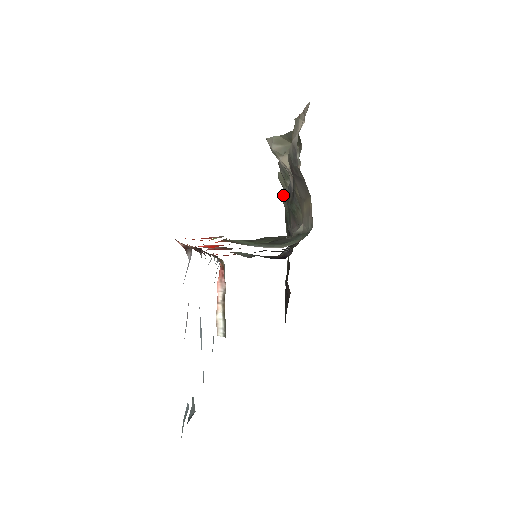
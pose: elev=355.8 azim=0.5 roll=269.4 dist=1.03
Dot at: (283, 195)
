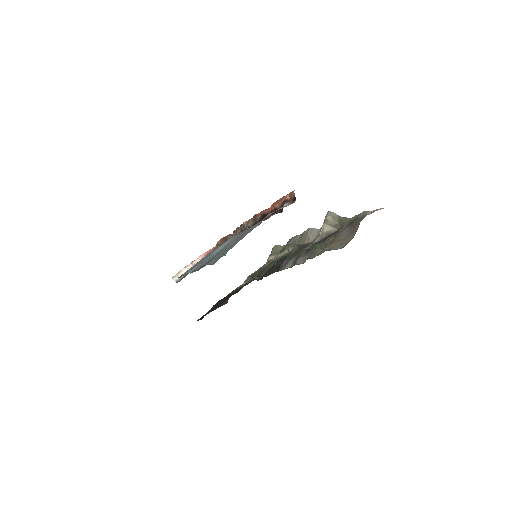
Dot at: (297, 245)
